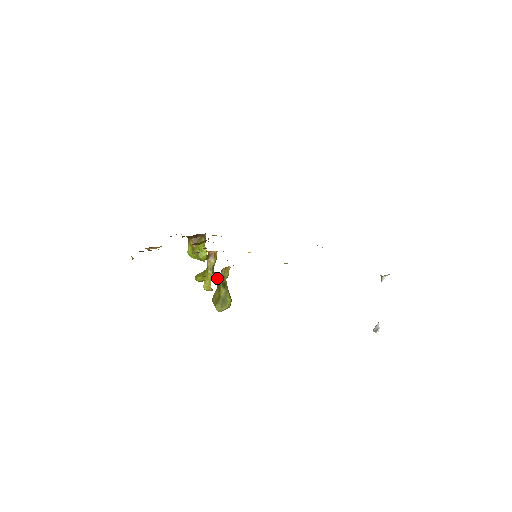
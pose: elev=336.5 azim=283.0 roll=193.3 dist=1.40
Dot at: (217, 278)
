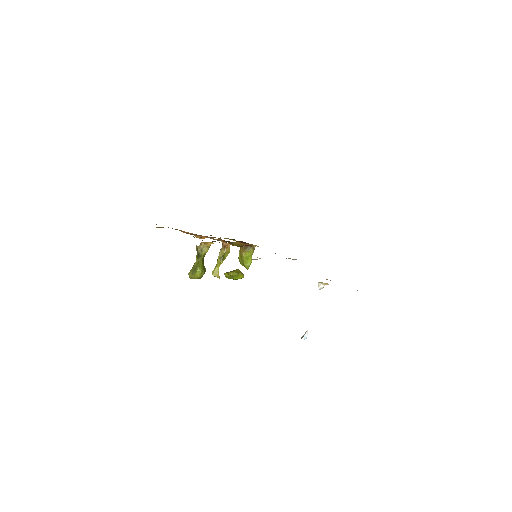
Dot at: (197, 250)
